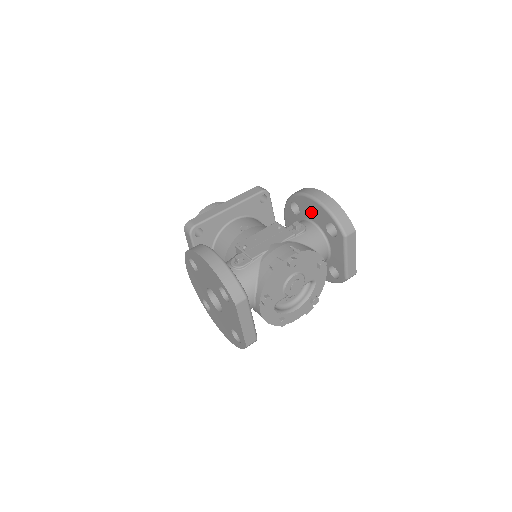
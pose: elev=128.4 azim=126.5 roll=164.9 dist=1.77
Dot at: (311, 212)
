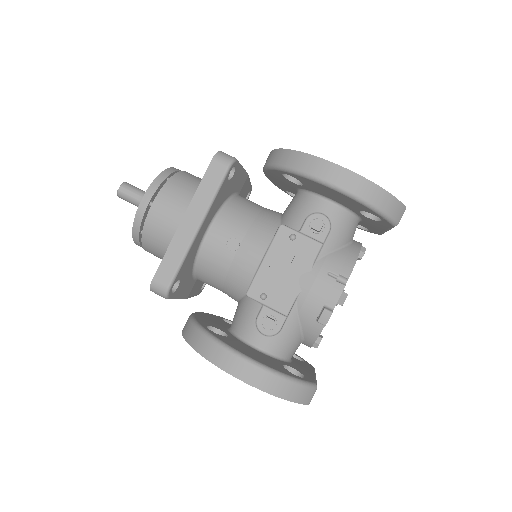
Dot at: (330, 195)
